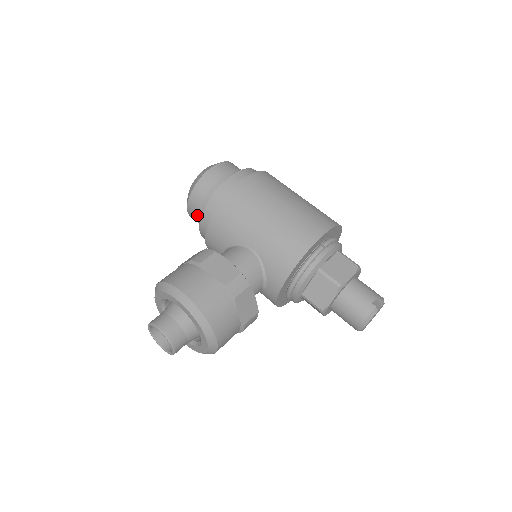
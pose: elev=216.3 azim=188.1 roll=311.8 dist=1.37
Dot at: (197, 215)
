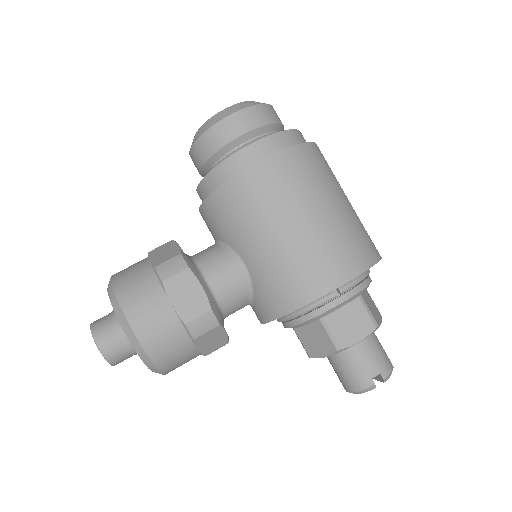
Dot at: (199, 171)
